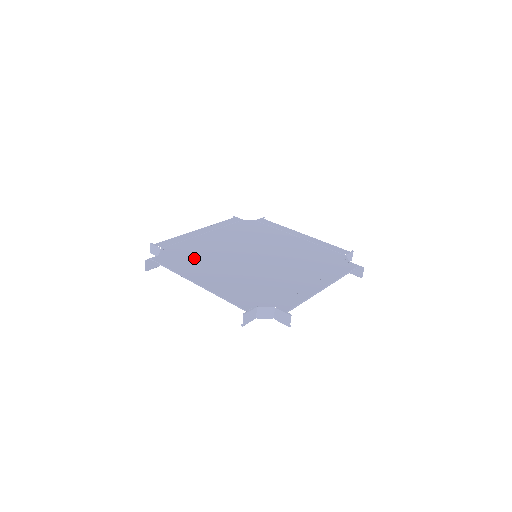
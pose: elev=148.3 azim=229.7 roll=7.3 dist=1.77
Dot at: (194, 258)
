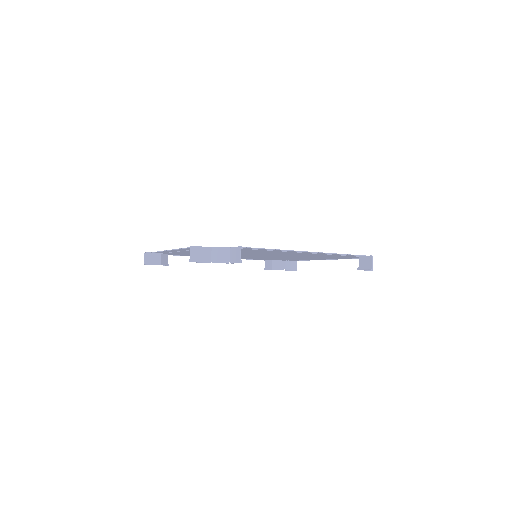
Dot at: occluded
